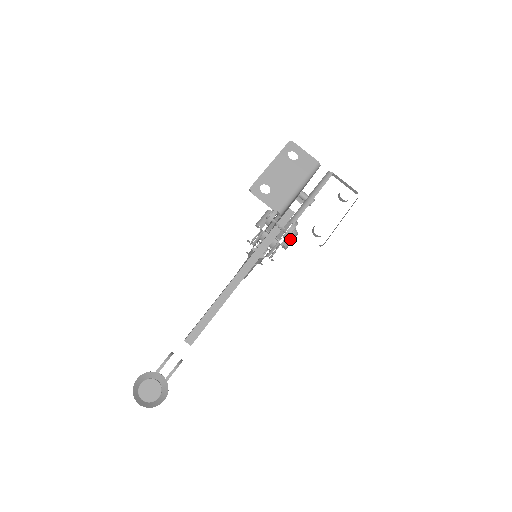
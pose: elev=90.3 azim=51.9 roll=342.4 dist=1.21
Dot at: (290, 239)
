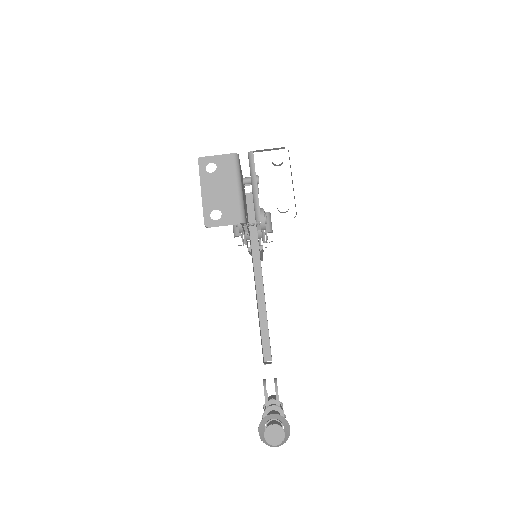
Dot at: (268, 223)
